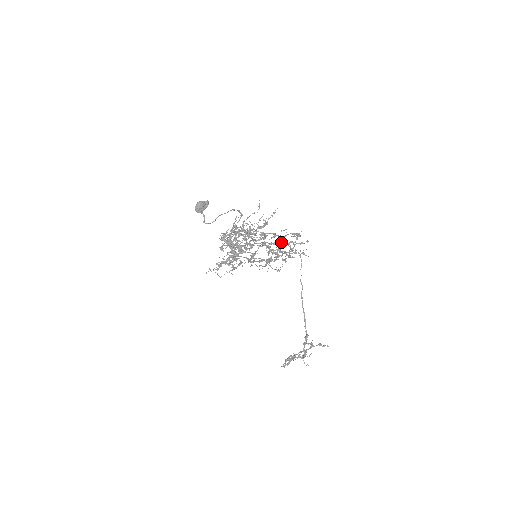
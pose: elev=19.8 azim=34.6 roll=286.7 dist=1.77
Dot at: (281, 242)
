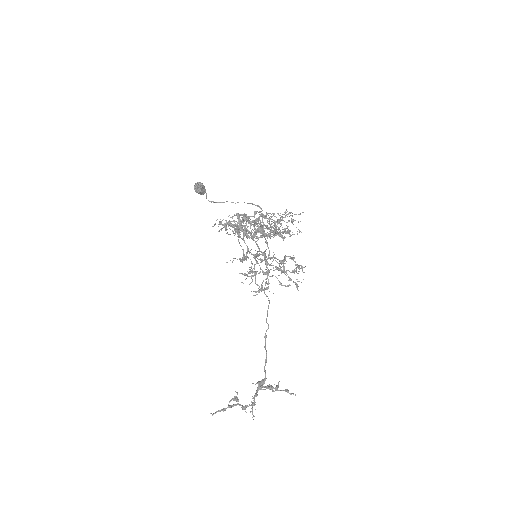
Dot at: (278, 263)
